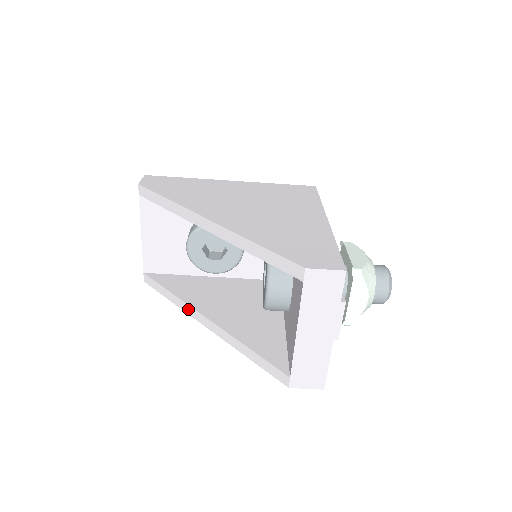
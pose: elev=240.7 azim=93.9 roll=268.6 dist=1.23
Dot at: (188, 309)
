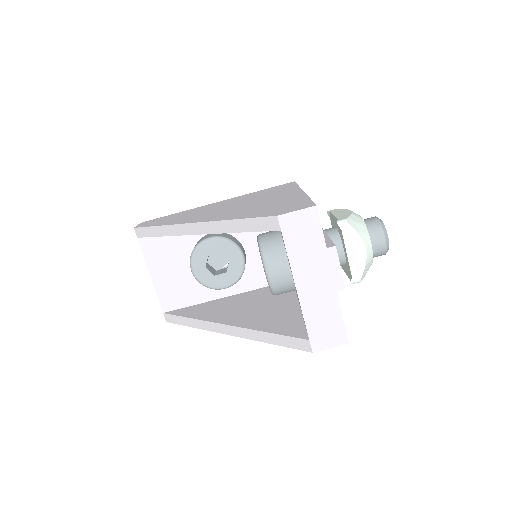
Dot at: (207, 326)
